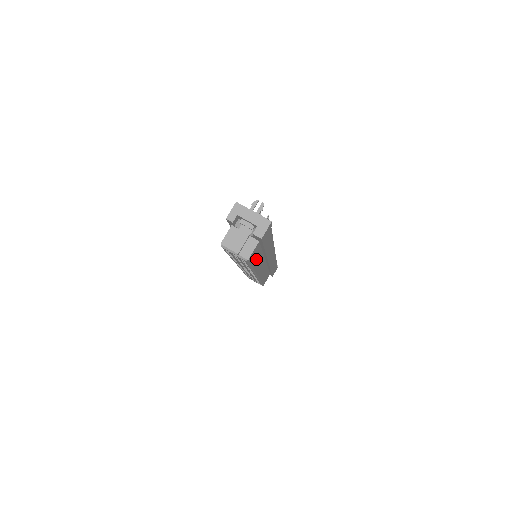
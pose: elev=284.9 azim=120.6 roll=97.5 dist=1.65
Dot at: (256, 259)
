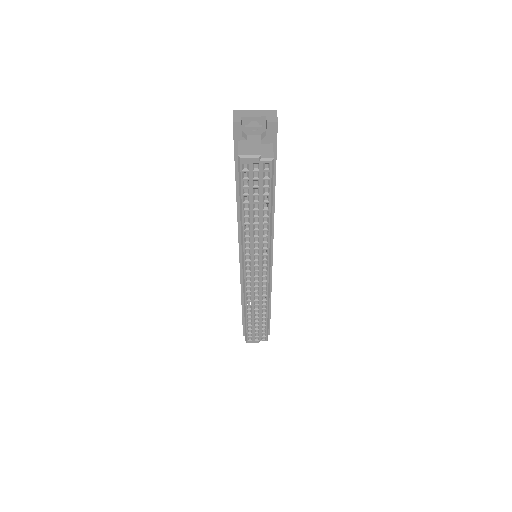
Dot at: occluded
